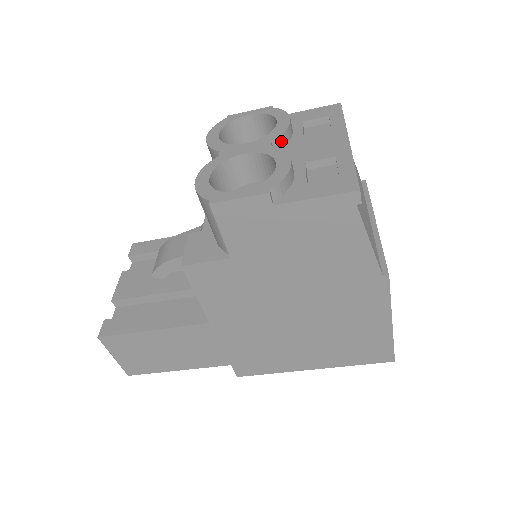
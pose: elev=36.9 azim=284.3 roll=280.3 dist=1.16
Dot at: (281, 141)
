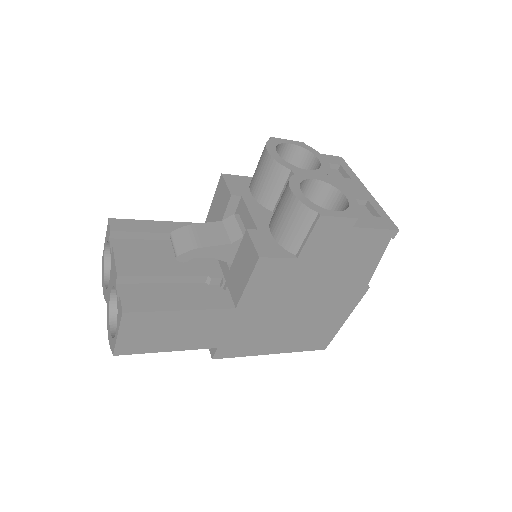
Dot at: occluded
